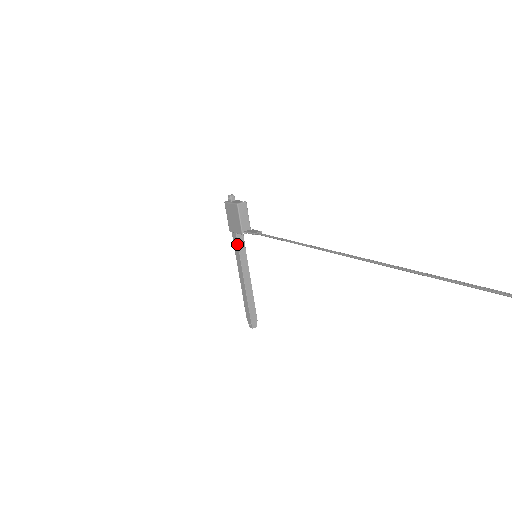
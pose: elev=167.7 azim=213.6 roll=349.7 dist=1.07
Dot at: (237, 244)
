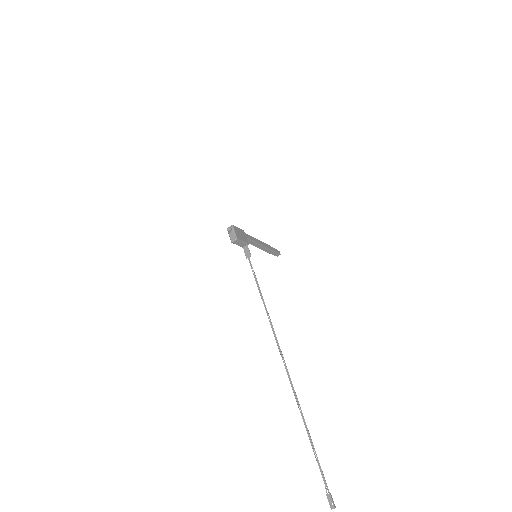
Dot at: occluded
